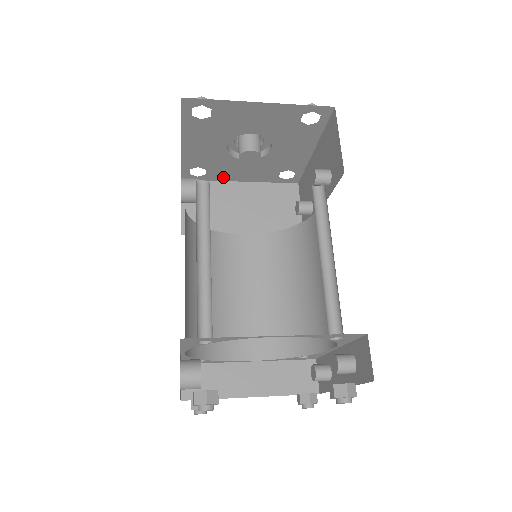
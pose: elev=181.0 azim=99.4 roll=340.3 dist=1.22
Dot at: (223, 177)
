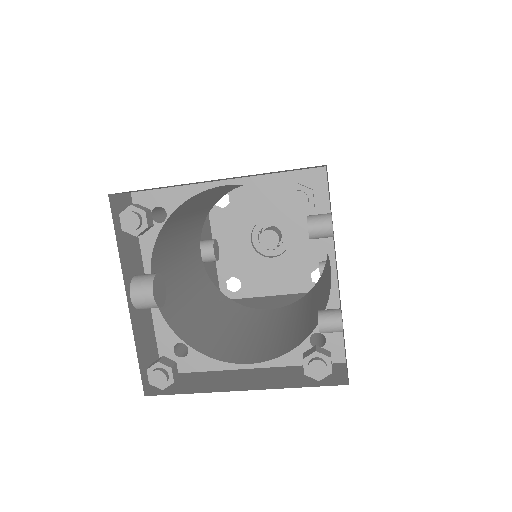
Dot at: (258, 290)
